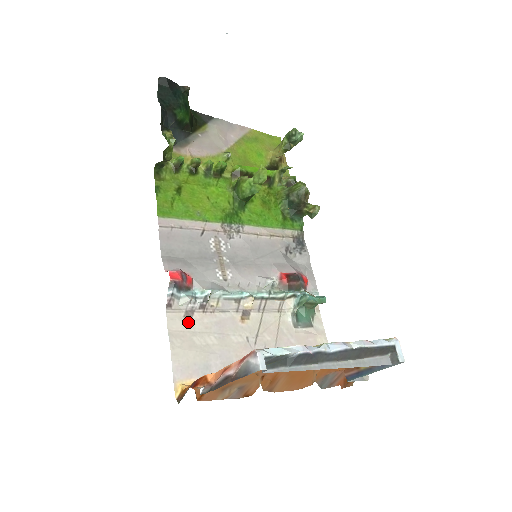
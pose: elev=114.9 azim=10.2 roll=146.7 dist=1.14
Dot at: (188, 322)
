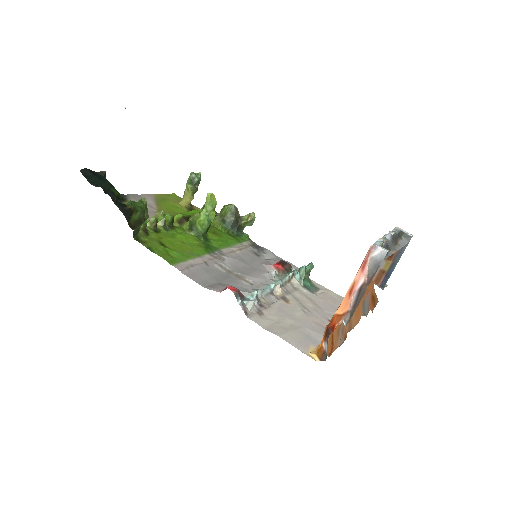
Dot at: (266, 318)
